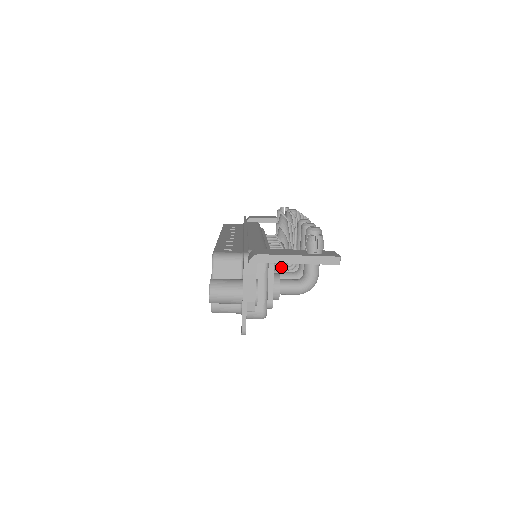
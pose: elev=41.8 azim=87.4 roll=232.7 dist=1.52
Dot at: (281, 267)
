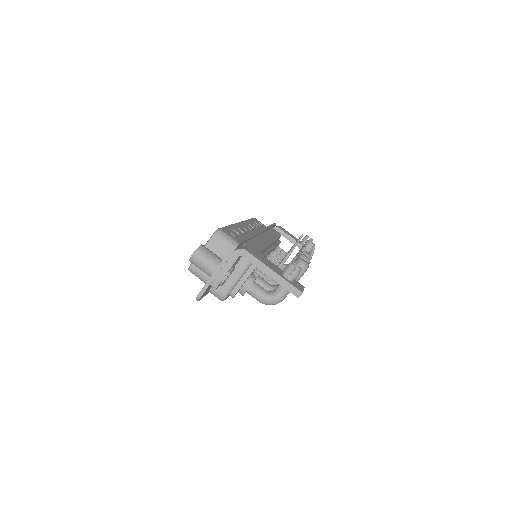
Dot at: (261, 273)
